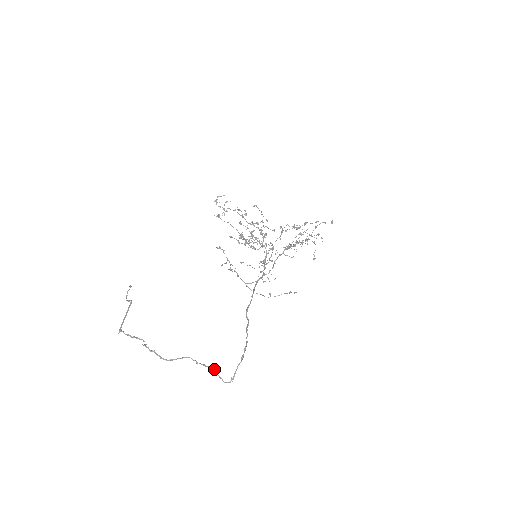
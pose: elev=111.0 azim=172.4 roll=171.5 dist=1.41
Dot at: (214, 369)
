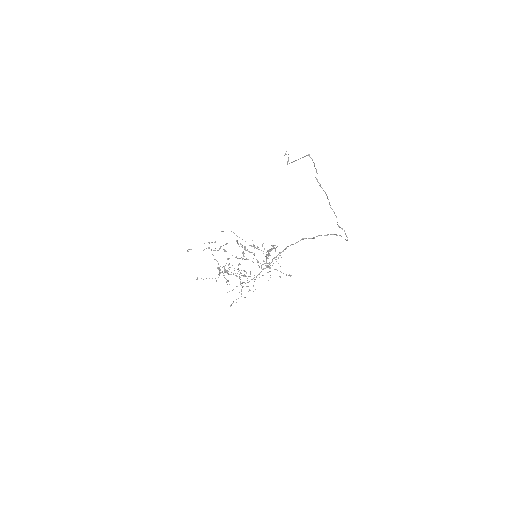
Dot at: (339, 226)
